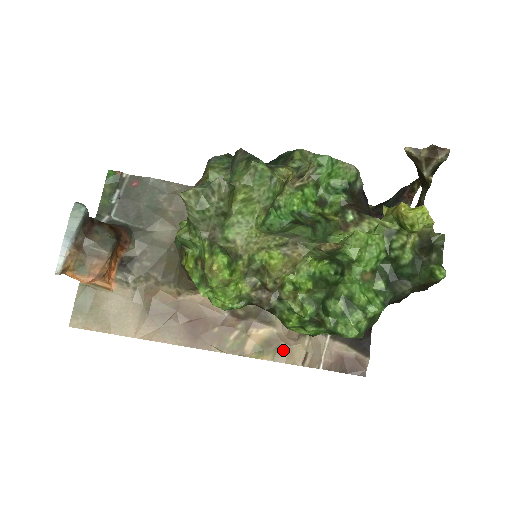
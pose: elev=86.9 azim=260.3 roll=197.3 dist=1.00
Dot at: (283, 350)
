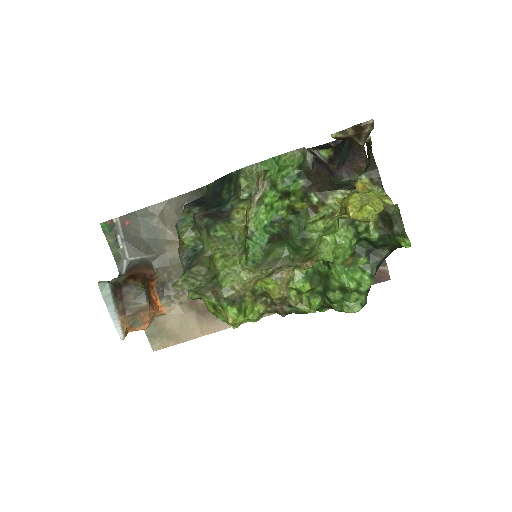
Dot at: occluded
